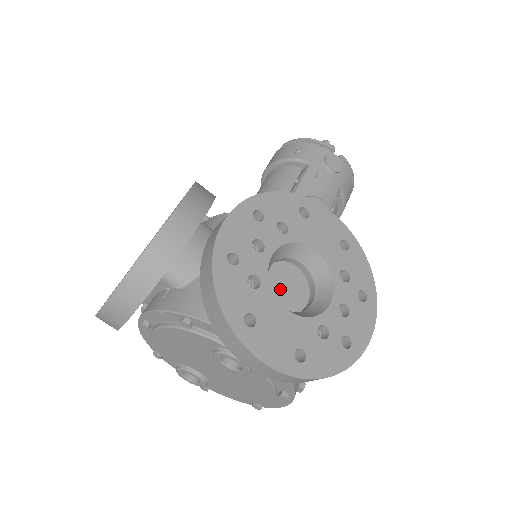
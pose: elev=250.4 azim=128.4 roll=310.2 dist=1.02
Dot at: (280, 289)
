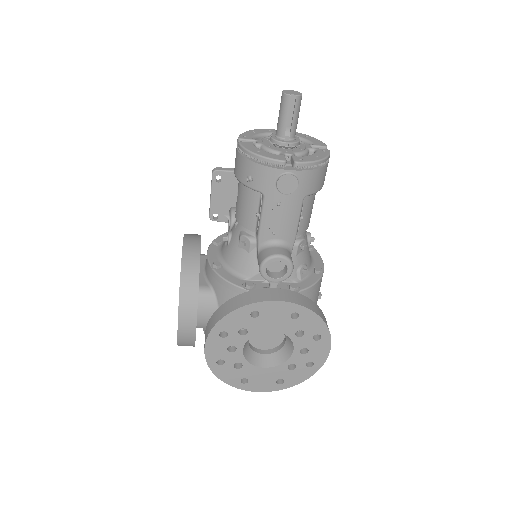
Dot at: (262, 339)
